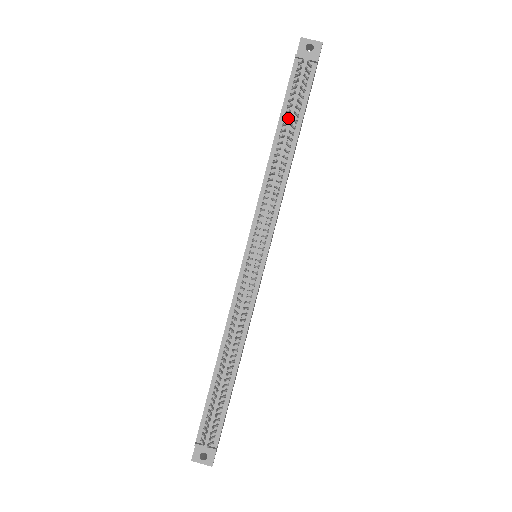
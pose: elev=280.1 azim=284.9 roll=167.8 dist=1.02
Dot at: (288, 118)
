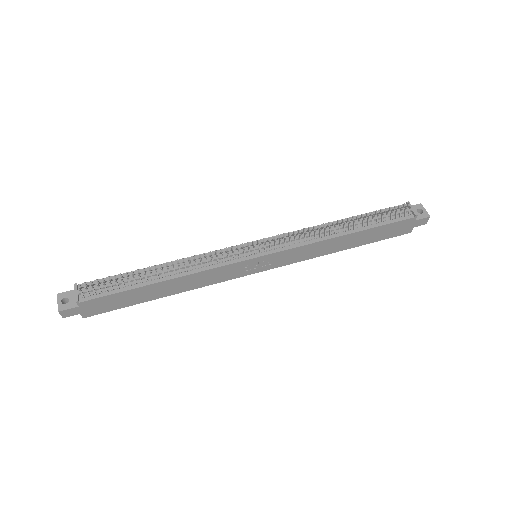
Dot at: (366, 216)
